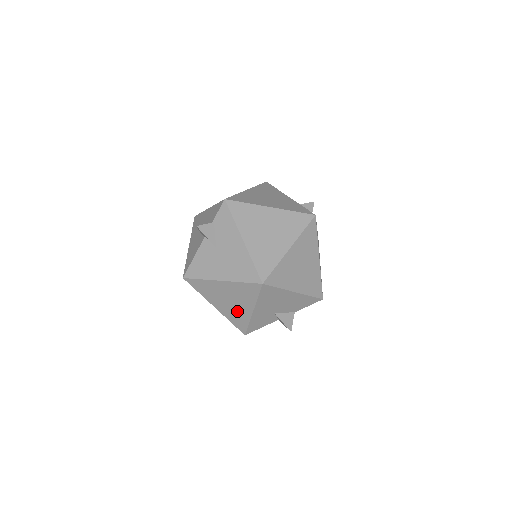
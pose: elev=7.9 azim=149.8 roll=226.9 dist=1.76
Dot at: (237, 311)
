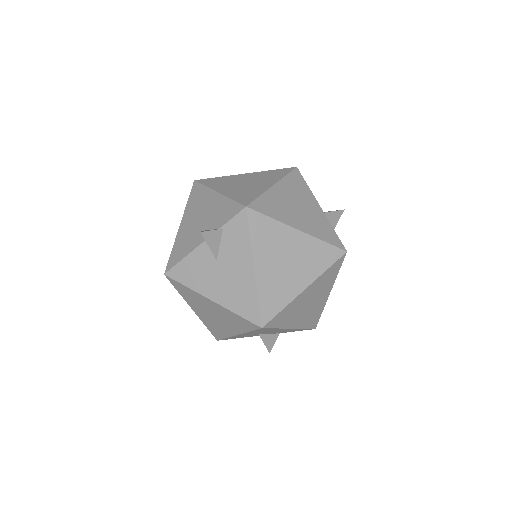
Dot at: (218, 325)
